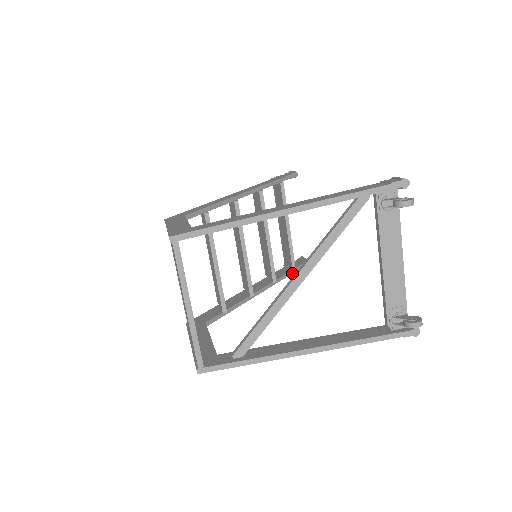
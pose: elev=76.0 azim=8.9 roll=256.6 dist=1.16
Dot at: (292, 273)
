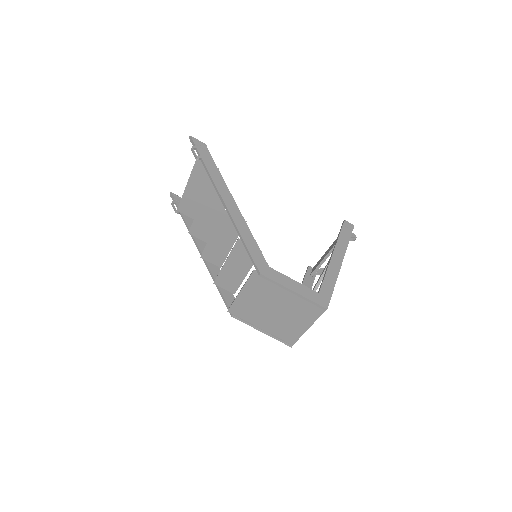
Dot at: occluded
